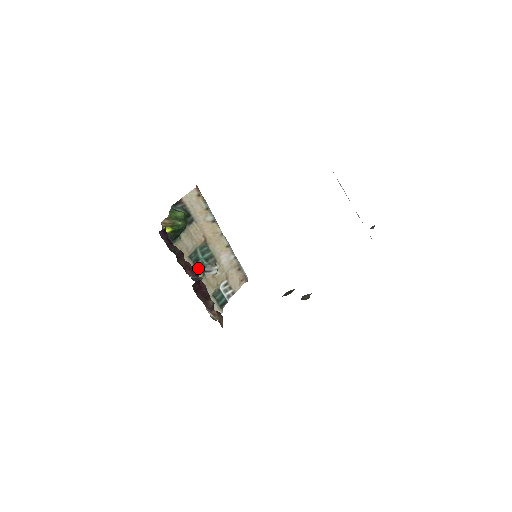
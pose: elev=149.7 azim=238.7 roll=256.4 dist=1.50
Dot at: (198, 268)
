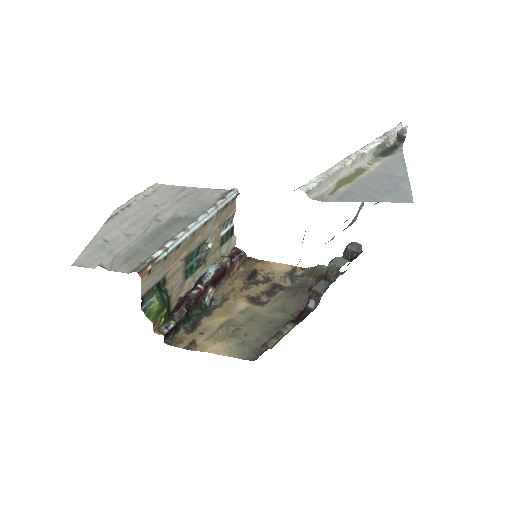
Dot at: (197, 267)
